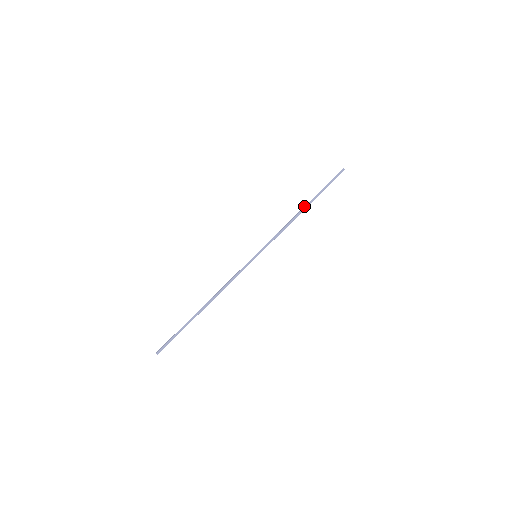
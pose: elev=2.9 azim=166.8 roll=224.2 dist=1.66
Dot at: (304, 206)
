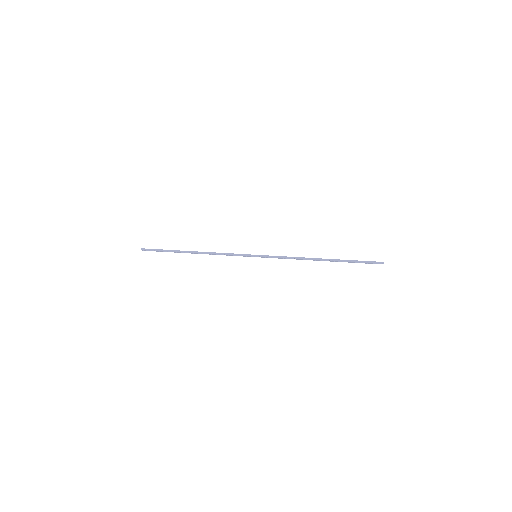
Dot at: occluded
